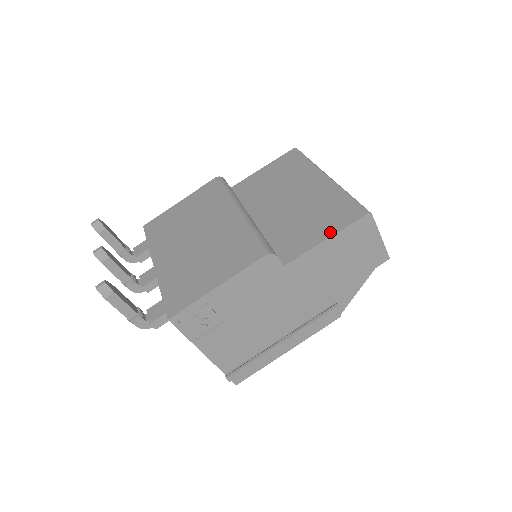
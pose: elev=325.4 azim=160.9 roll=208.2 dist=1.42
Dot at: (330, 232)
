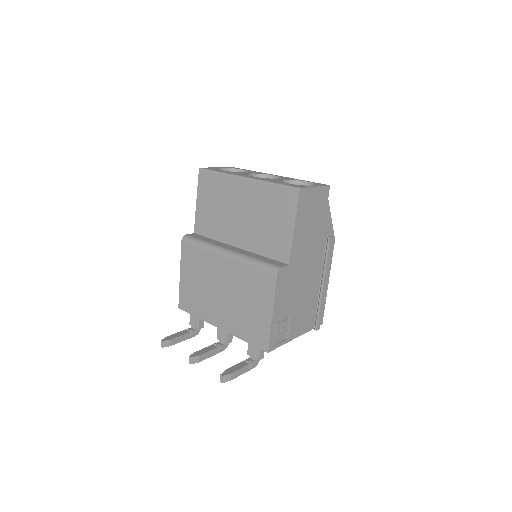
Dot at: (291, 221)
